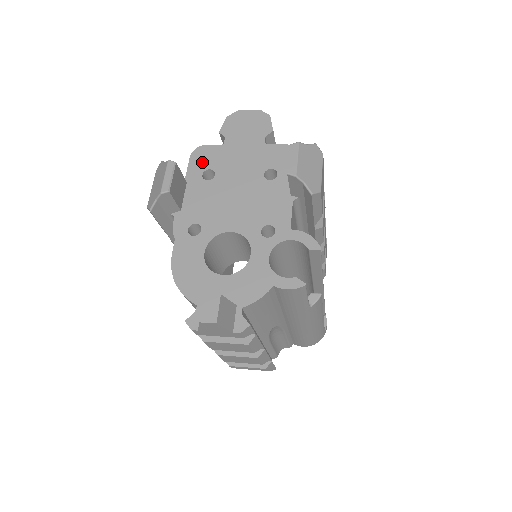
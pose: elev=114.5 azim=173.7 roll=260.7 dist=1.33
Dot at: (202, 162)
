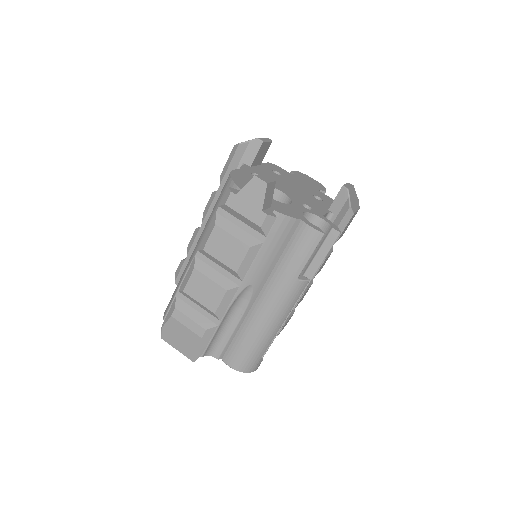
Dot at: (275, 168)
